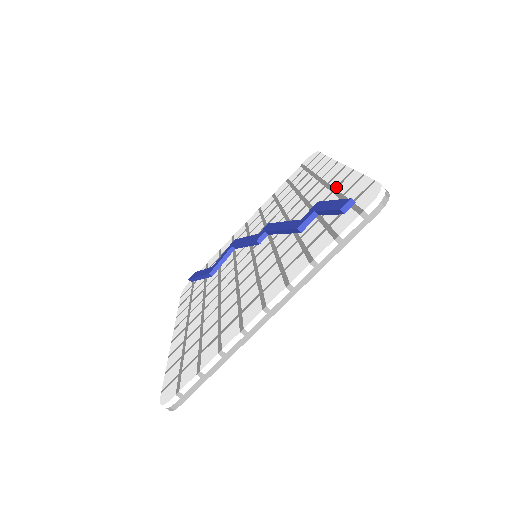
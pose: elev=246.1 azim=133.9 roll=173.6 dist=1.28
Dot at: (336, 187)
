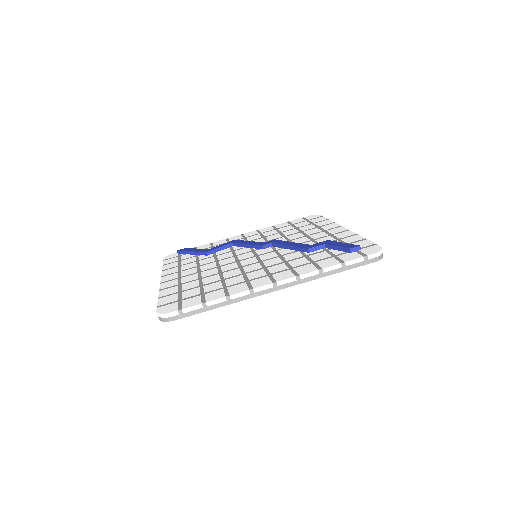
Dot at: (341, 238)
